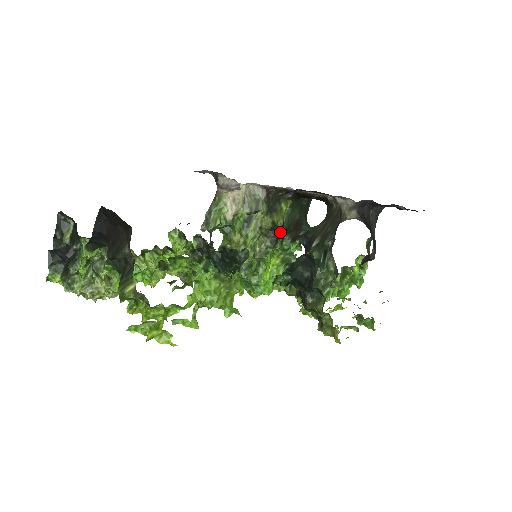
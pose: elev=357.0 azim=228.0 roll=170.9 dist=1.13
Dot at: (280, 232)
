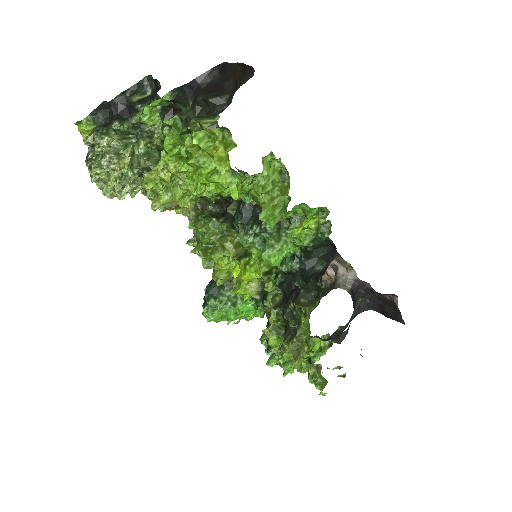
Dot at: occluded
